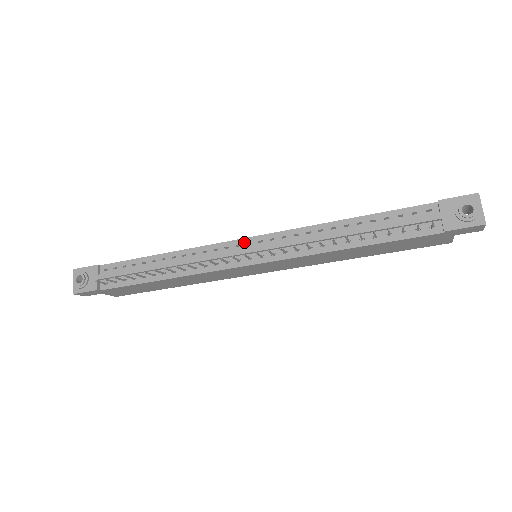
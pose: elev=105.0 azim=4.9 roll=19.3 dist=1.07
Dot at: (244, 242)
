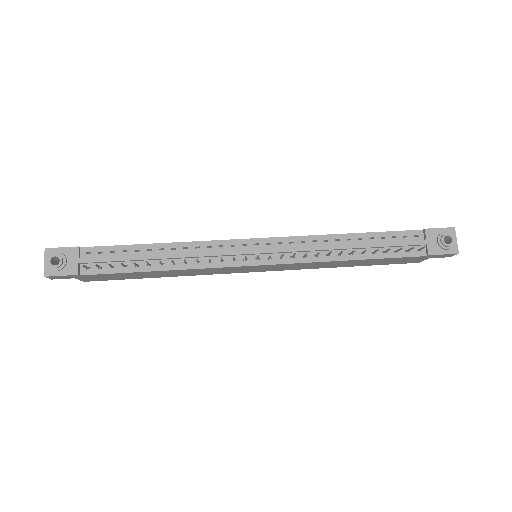
Dot at: (251, 242)
